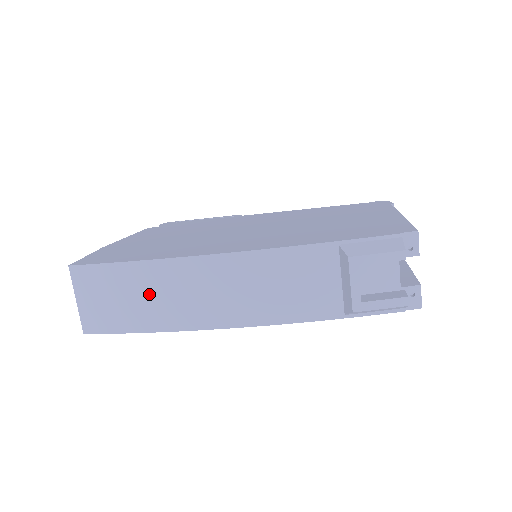
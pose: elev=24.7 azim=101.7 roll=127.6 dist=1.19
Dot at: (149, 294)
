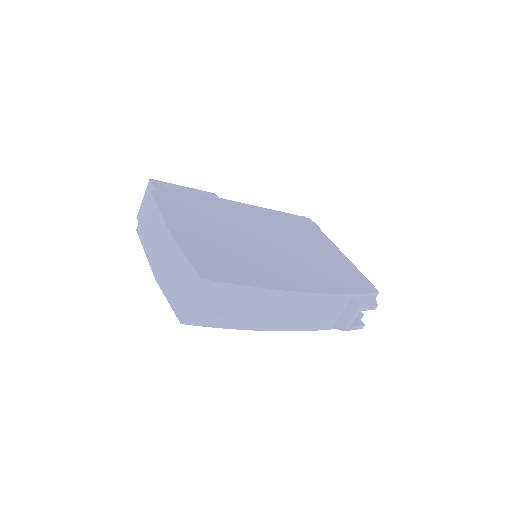
Dot at: (249, 307)
